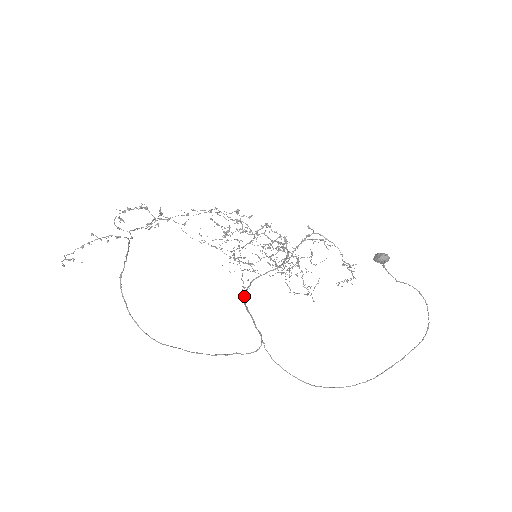
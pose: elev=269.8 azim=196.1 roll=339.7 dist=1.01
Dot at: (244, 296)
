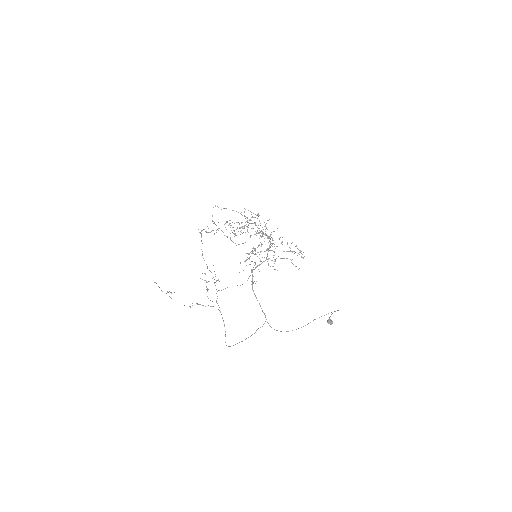
Dot at: occluded
